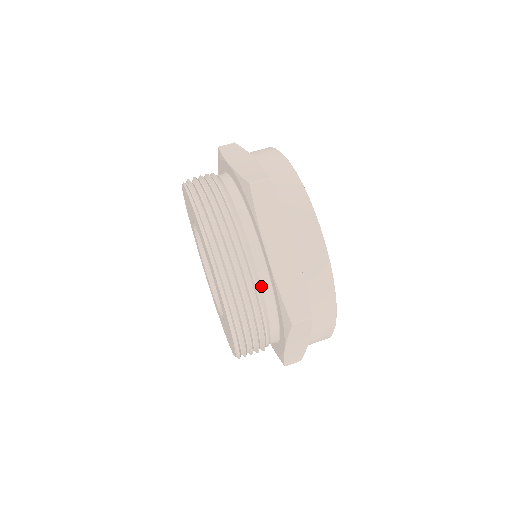
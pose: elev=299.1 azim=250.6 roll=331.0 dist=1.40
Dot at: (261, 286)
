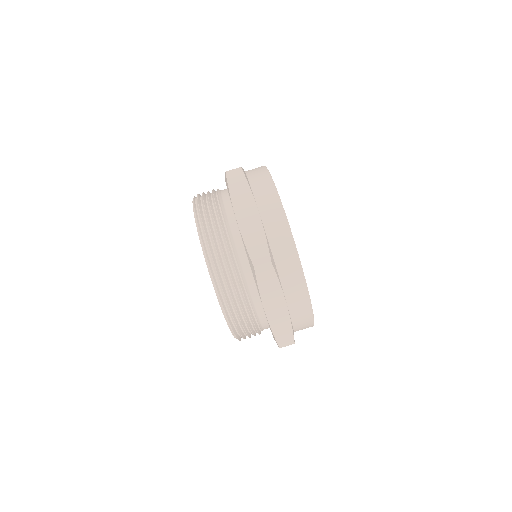
Dot at: (236, 247)
